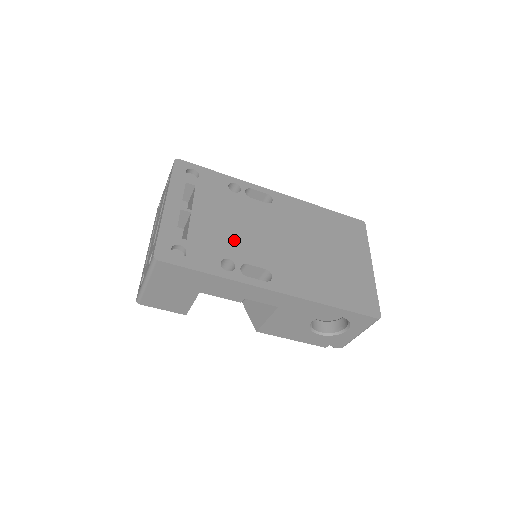
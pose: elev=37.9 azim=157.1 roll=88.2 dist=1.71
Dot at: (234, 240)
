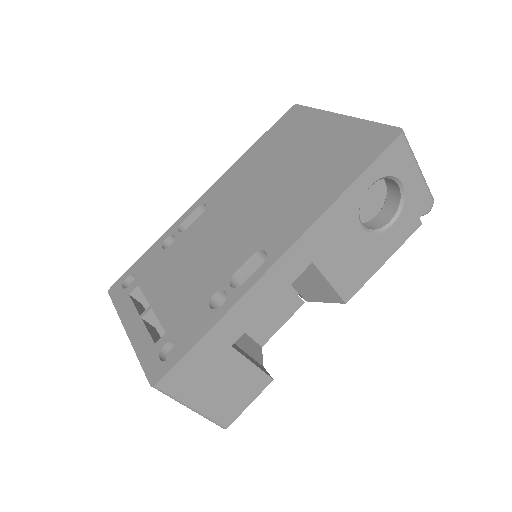
Dot at: (204, 275)
